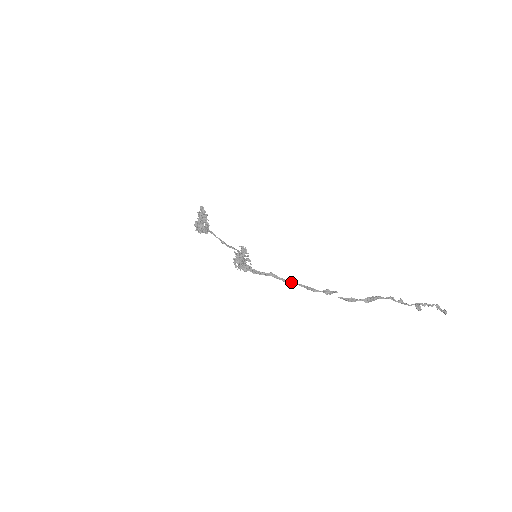
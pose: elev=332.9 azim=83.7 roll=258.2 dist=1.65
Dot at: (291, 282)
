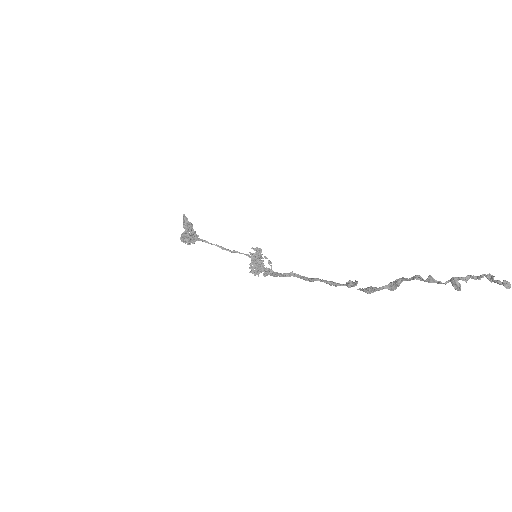
Dot at: (311, 279)
